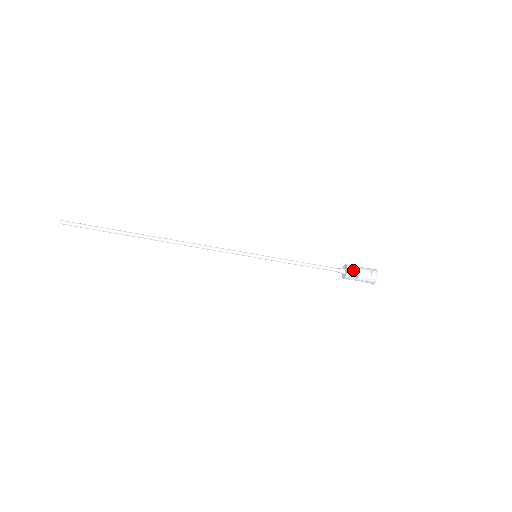
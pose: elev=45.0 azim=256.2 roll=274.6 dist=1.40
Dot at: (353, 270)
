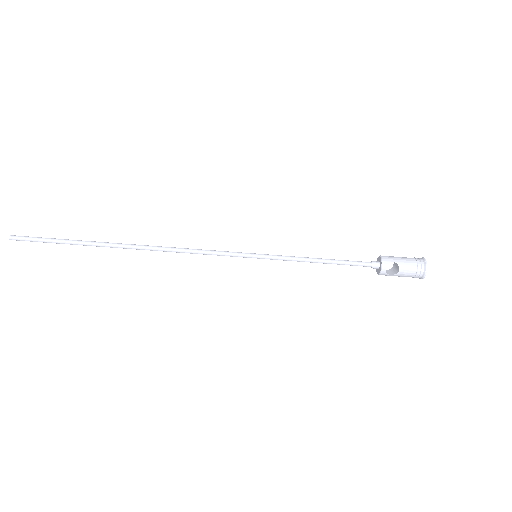
Dot at: (390, 259)
